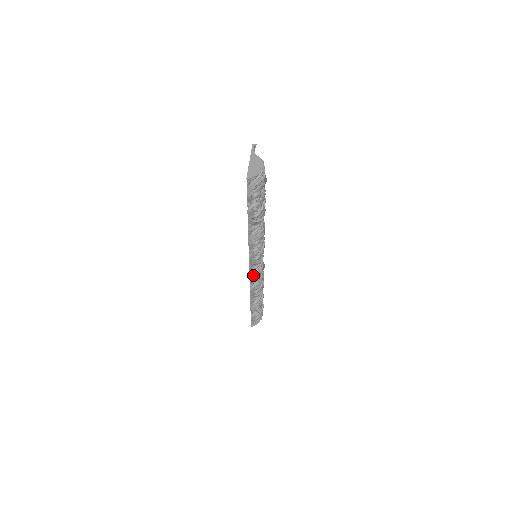
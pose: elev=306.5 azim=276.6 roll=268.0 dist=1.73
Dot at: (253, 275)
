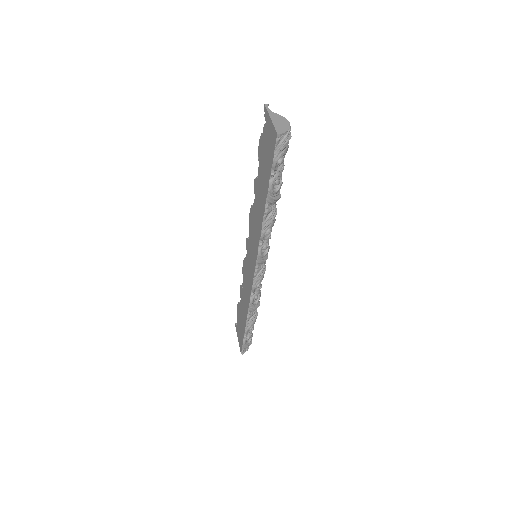
Dot at: (257, 279)
